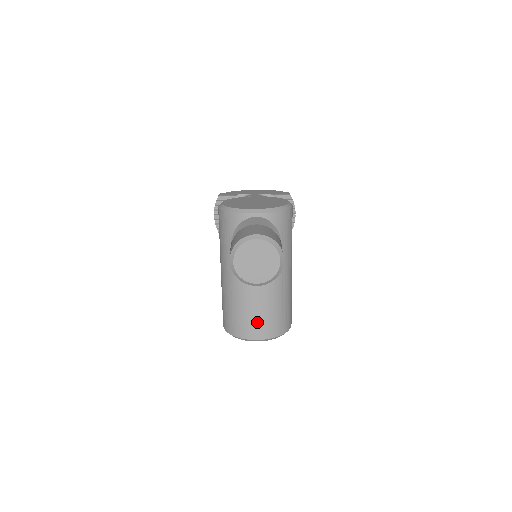
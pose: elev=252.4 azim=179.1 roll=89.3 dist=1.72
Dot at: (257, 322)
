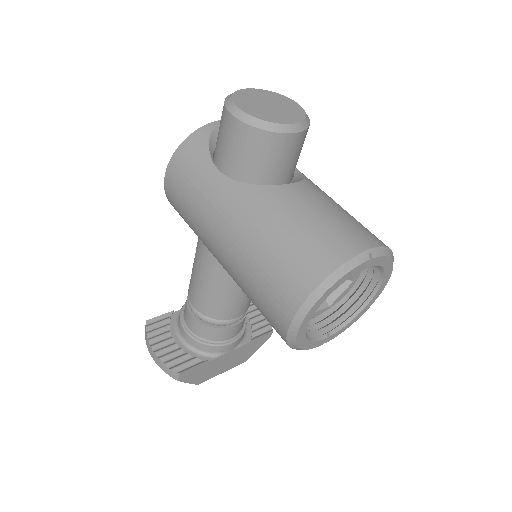
Dot at: (340, 225)
